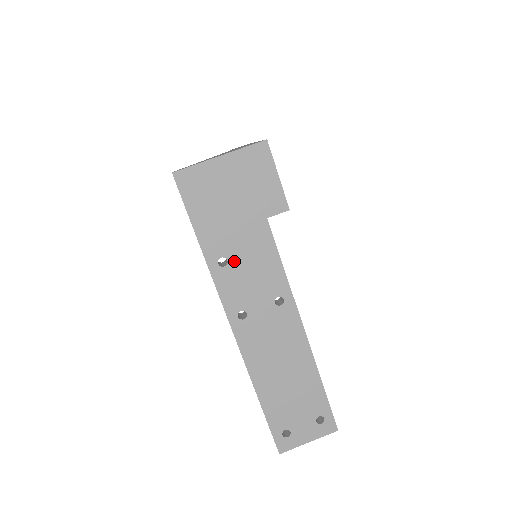
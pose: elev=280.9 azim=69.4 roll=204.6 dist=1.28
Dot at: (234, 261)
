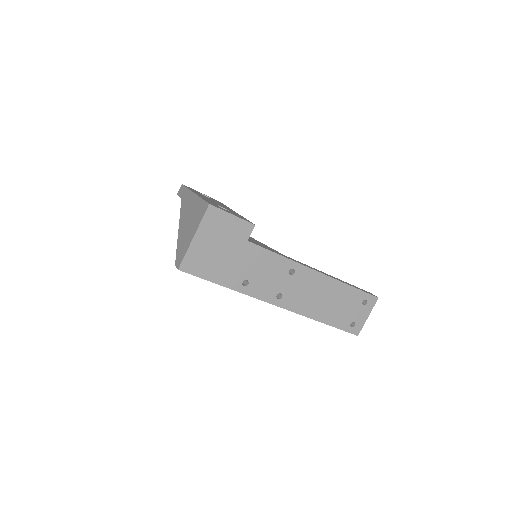
Dot at: (251, 277)
